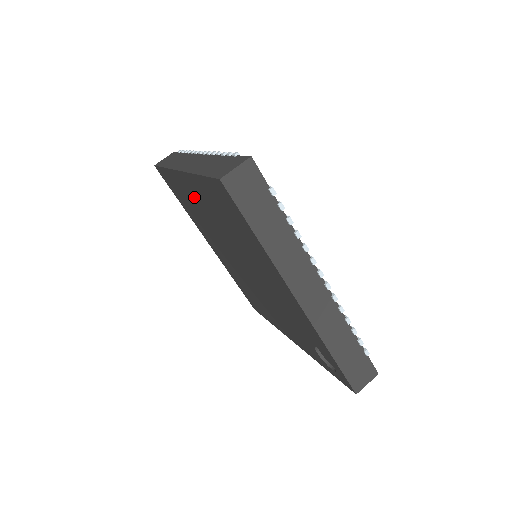
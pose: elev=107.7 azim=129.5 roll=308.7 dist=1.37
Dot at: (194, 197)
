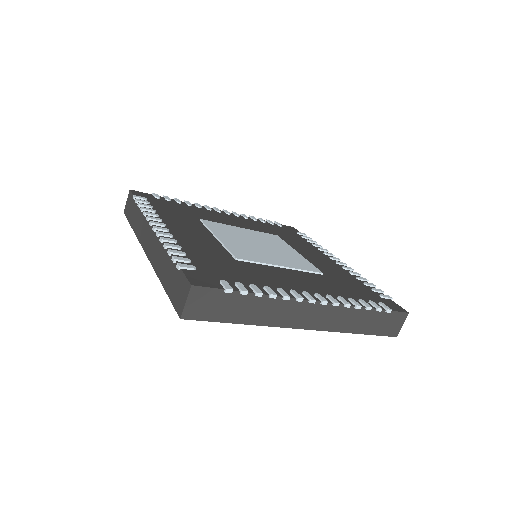
Dot at: occluded
